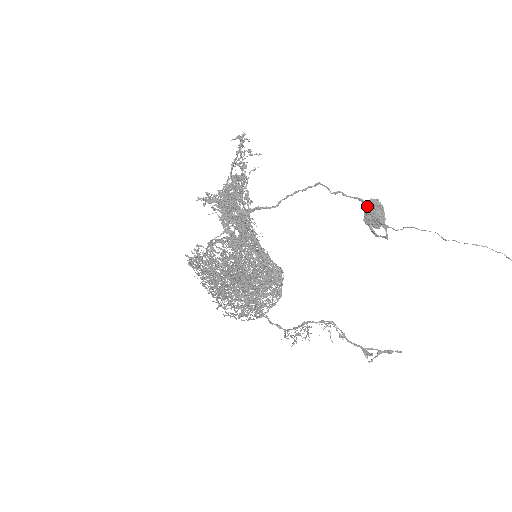
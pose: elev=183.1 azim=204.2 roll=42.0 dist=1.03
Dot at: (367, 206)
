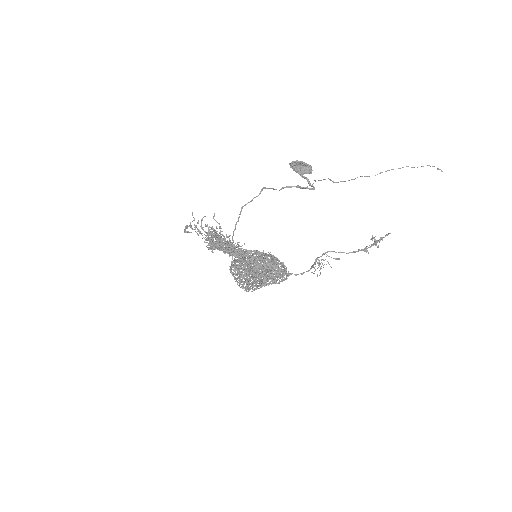
Dot at: occluded
